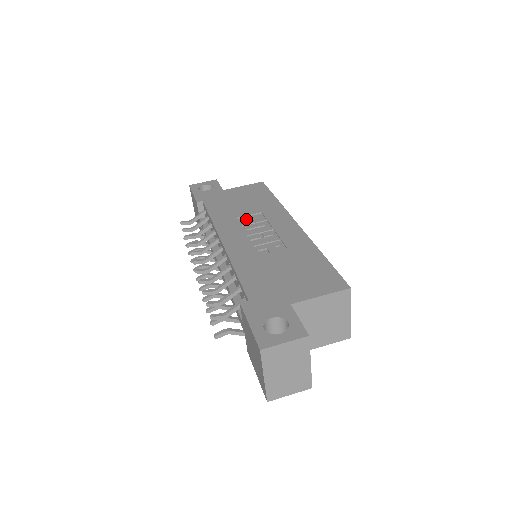
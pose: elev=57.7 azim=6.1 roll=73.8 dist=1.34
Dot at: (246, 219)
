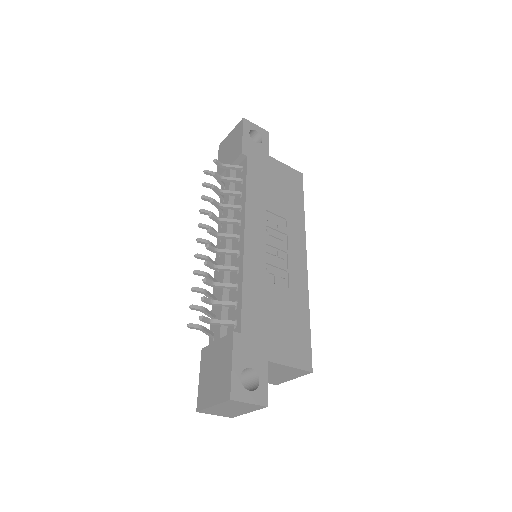
Dot at: (272, 218)
